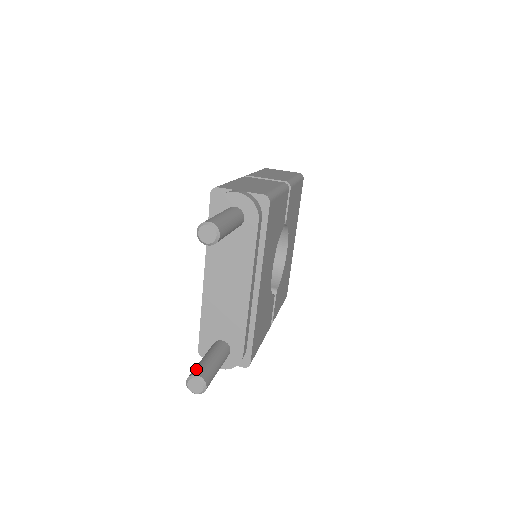
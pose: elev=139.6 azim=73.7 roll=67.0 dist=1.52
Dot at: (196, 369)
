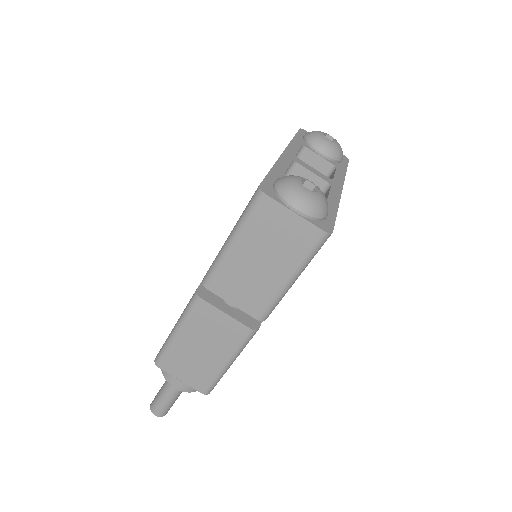
Dot at: occluded
